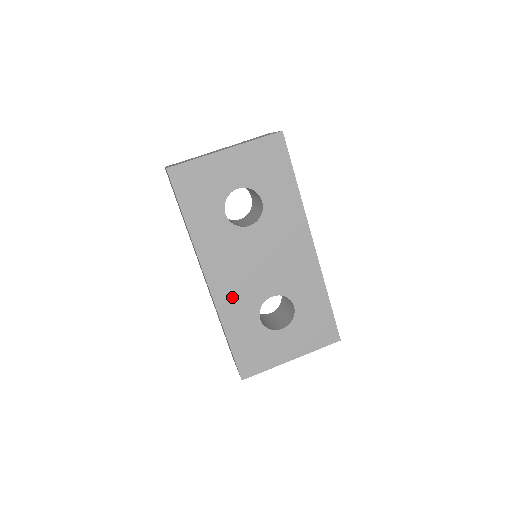
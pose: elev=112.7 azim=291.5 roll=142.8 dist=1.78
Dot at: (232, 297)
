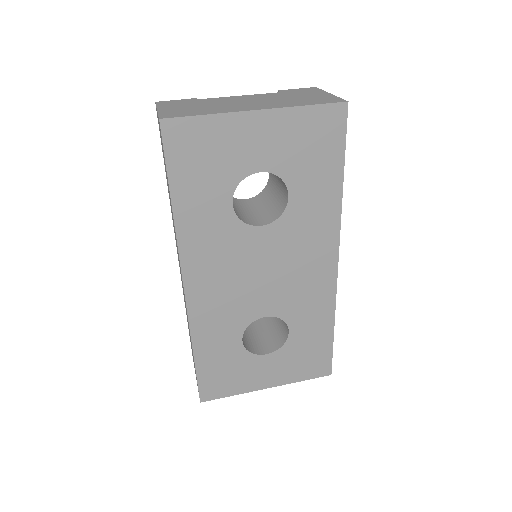
Dot at: (213, 310)
